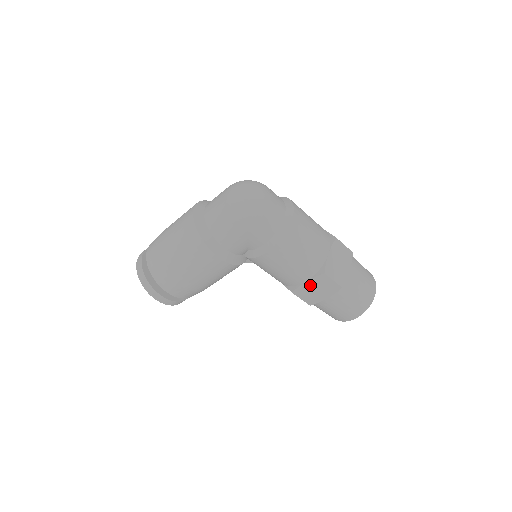
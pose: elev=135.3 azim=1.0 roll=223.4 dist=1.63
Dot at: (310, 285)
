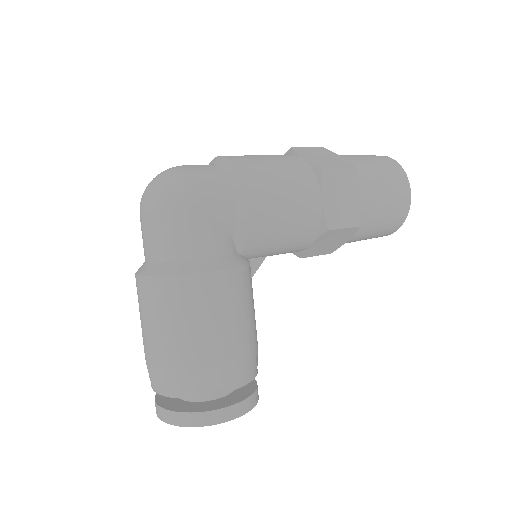
Dot at: (330, 200)
